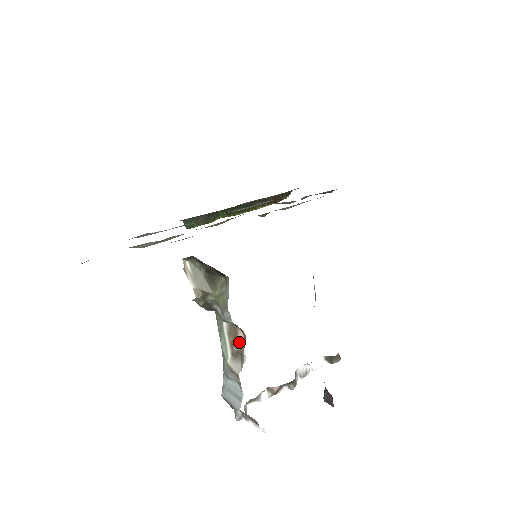
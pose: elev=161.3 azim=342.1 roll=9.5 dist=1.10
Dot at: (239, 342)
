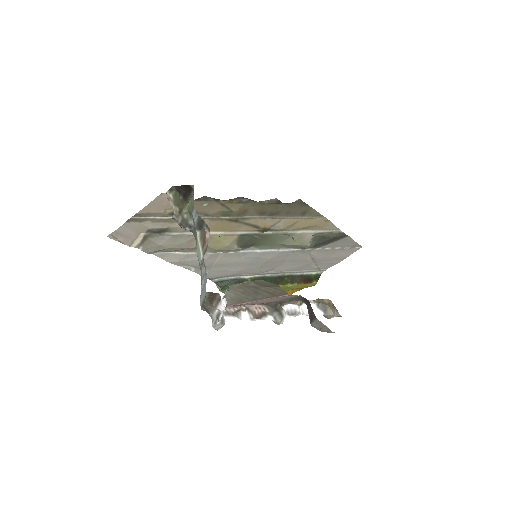
Dot at: (207, 240)
